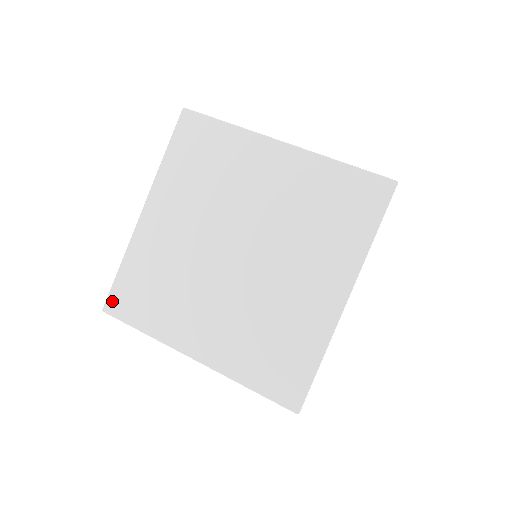
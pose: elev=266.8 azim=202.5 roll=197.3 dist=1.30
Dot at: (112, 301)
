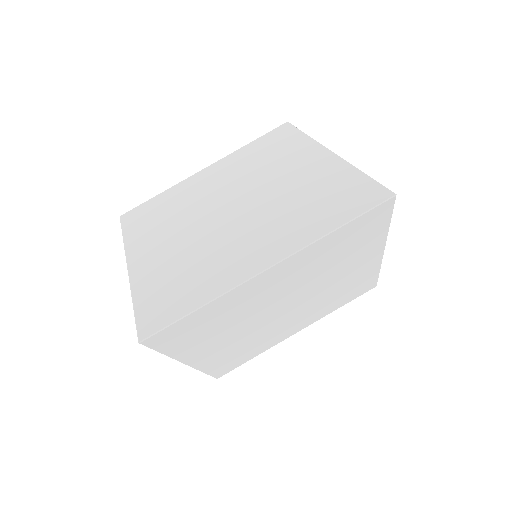
Dot at: (131, 213)
